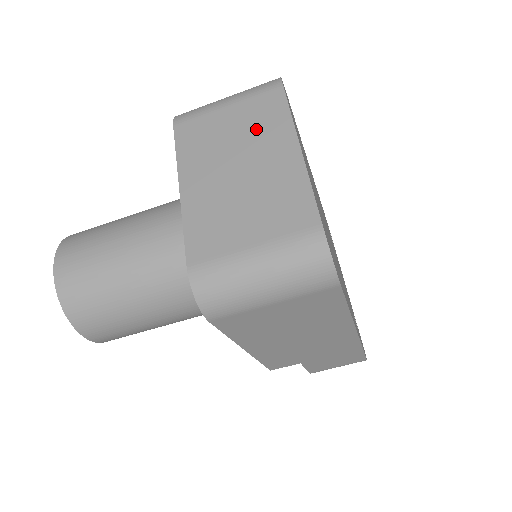
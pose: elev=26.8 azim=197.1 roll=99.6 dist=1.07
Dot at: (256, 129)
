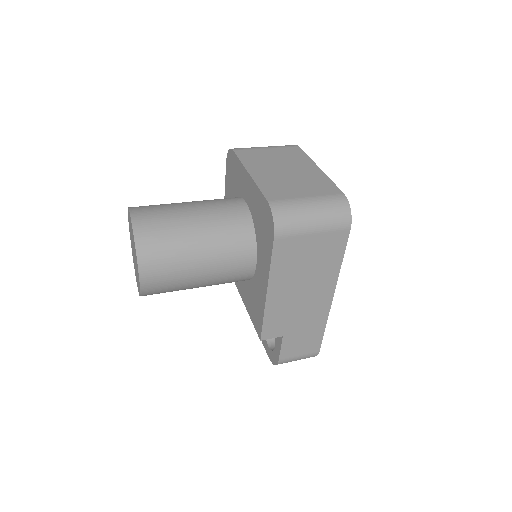
Dot at: (290, 158)
